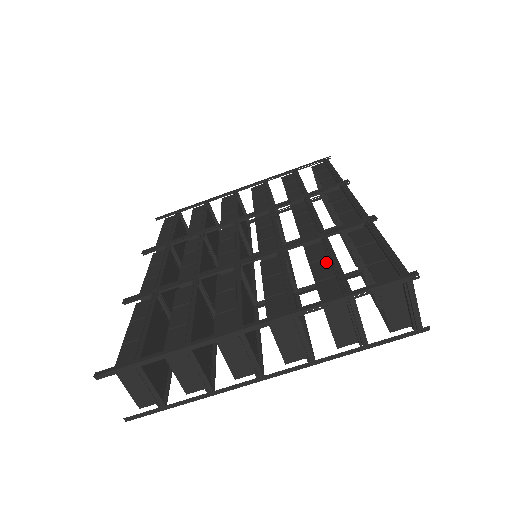
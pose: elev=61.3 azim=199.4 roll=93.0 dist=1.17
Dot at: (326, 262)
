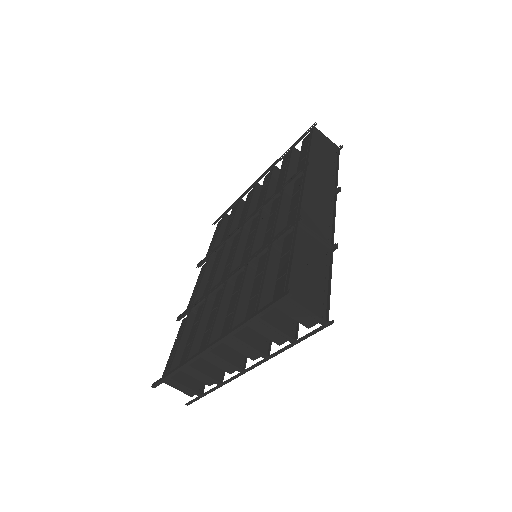
Dot at: (262, 276)
